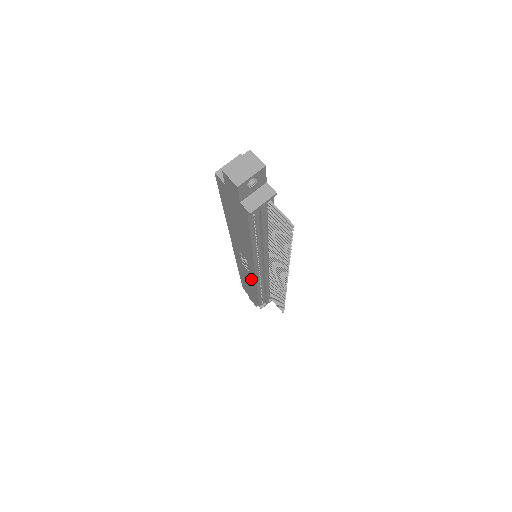
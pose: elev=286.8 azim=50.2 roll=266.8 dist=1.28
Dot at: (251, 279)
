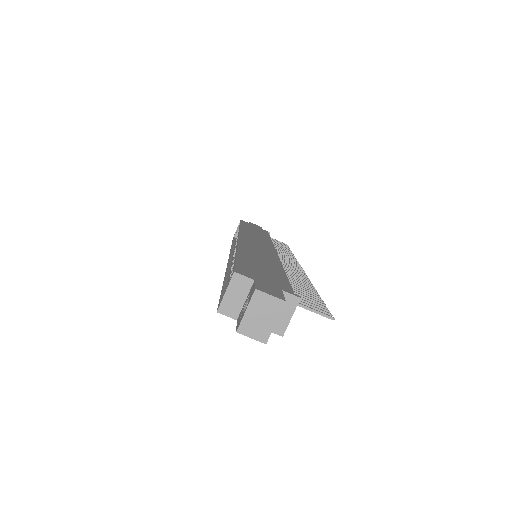
Dot at: occluded
